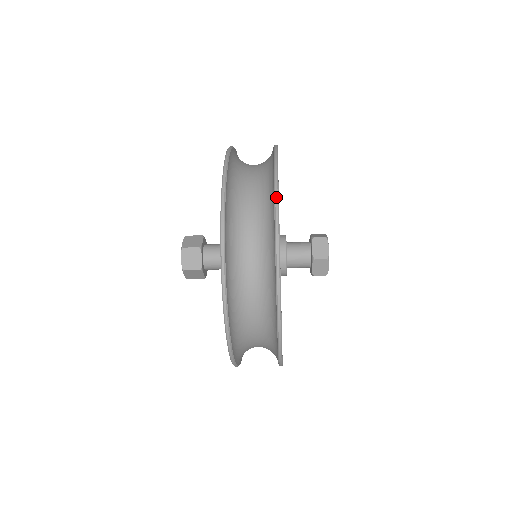
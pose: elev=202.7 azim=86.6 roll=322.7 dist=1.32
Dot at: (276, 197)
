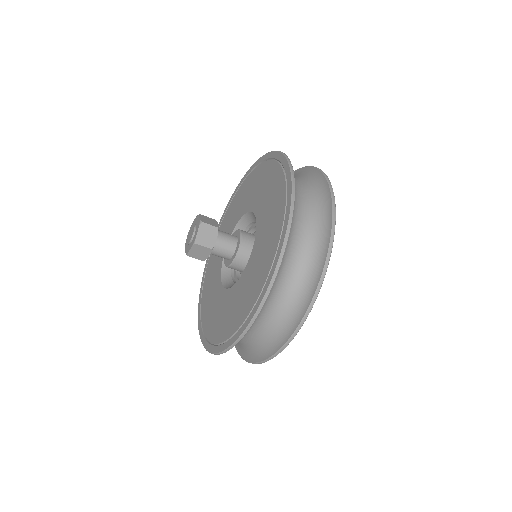
Dot at: occluded
